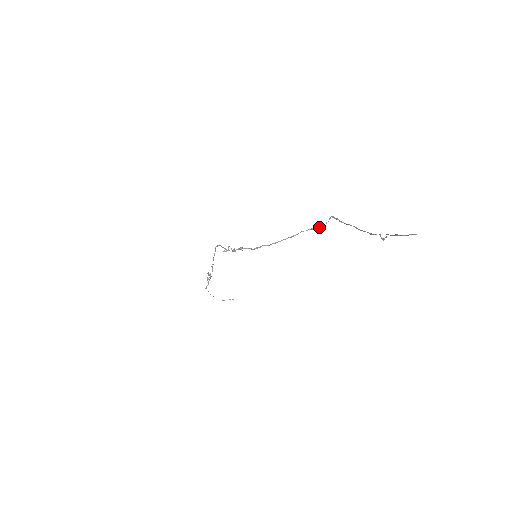
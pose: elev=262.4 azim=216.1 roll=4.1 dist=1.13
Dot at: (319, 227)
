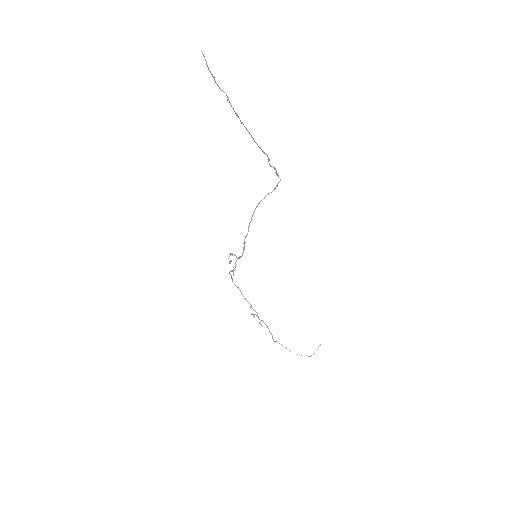
Dot at: (274, 189)
